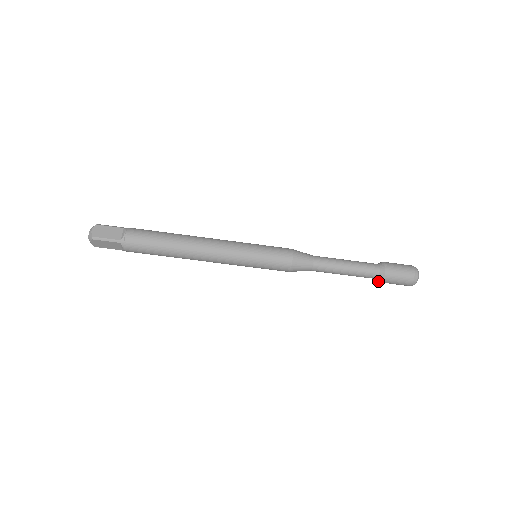
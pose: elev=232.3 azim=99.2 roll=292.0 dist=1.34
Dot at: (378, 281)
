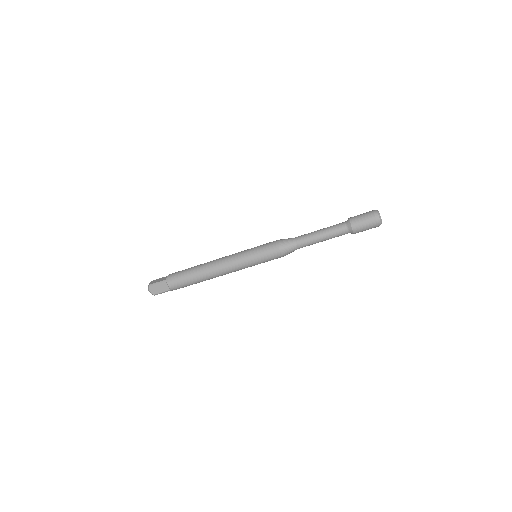
Dot at: (352, 232)
